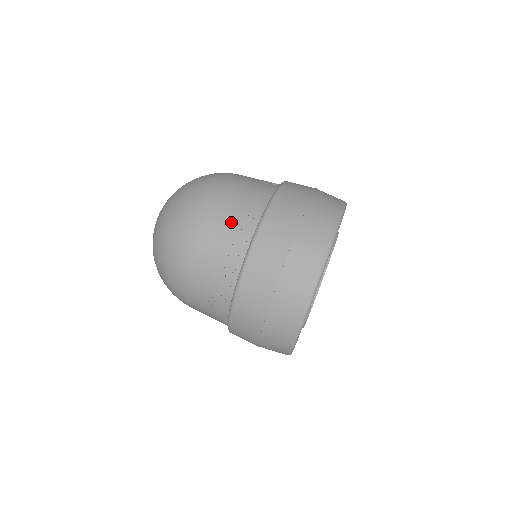
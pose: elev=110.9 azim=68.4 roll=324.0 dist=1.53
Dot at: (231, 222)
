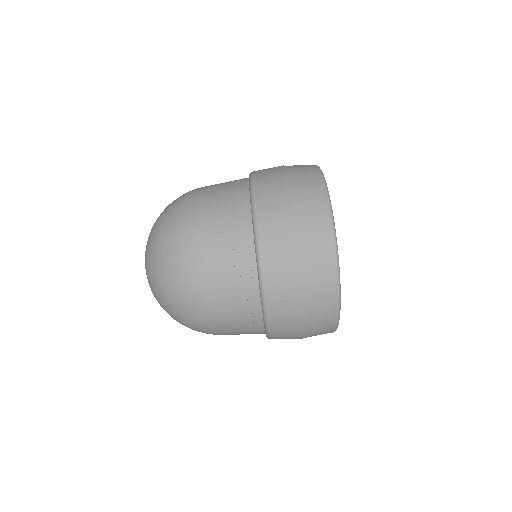
Dot at: (225, 234)
